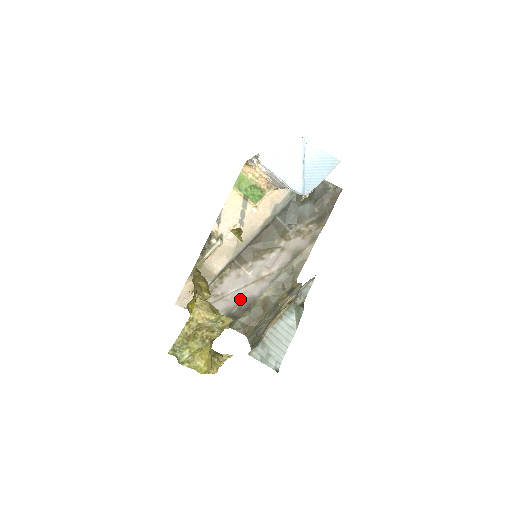
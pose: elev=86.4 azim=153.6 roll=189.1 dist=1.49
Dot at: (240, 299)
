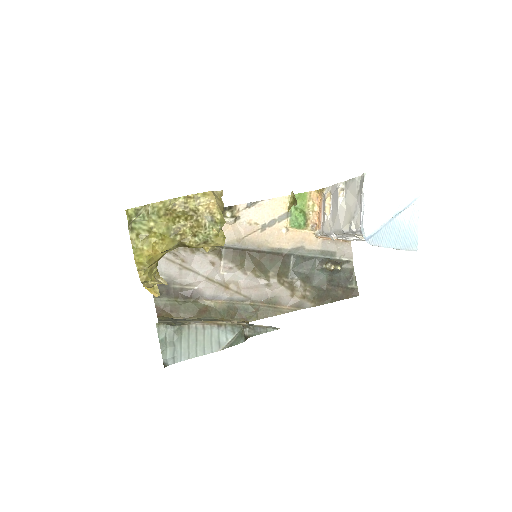
Dot at: (191, 283)
